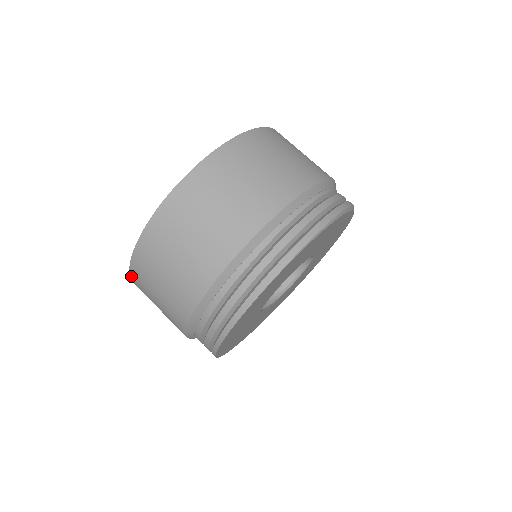
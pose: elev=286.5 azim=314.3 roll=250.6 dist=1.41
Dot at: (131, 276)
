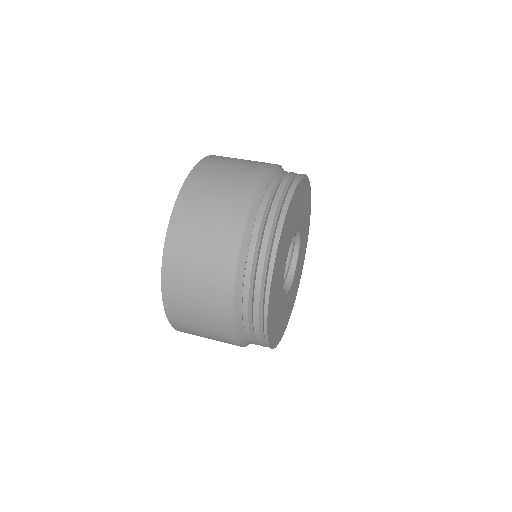
Dot at: (164, 258)
